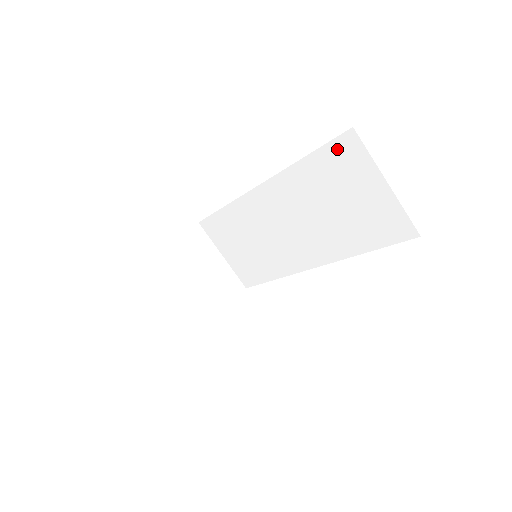
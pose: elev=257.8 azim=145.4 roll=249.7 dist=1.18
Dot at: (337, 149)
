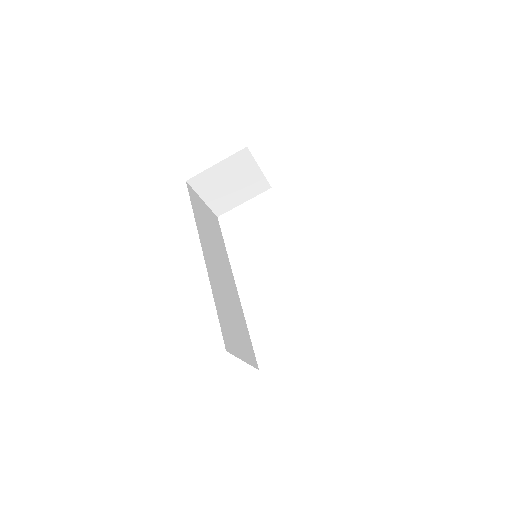
Dot at: occluded
